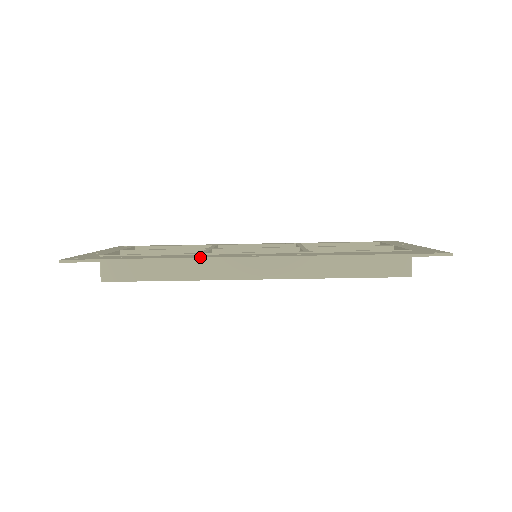
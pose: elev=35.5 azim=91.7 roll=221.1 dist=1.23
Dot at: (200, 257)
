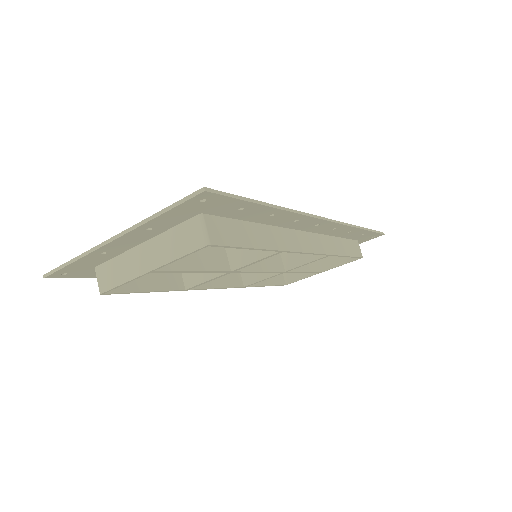
Dot at: (303, 212)
